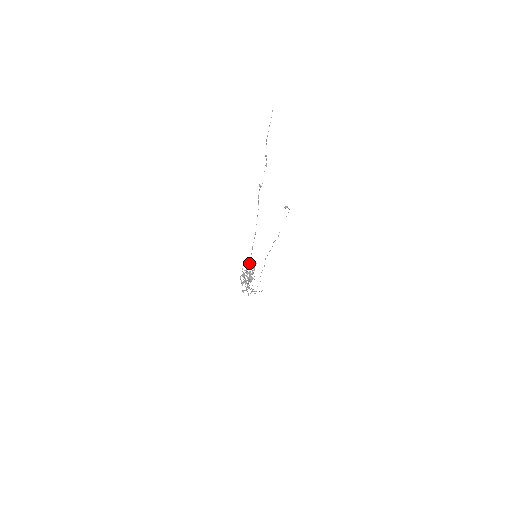
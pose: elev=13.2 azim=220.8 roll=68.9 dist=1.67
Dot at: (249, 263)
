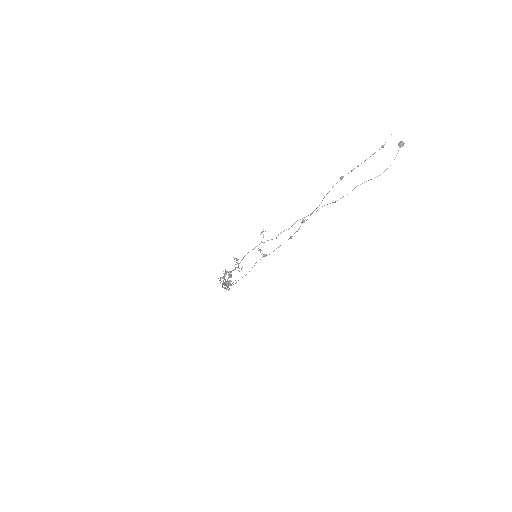
Dot at: occluded
